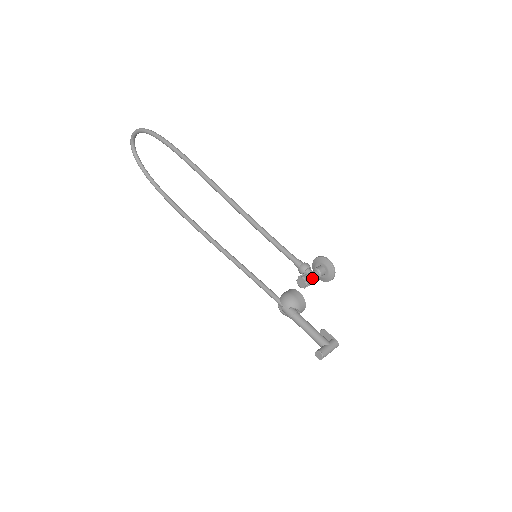
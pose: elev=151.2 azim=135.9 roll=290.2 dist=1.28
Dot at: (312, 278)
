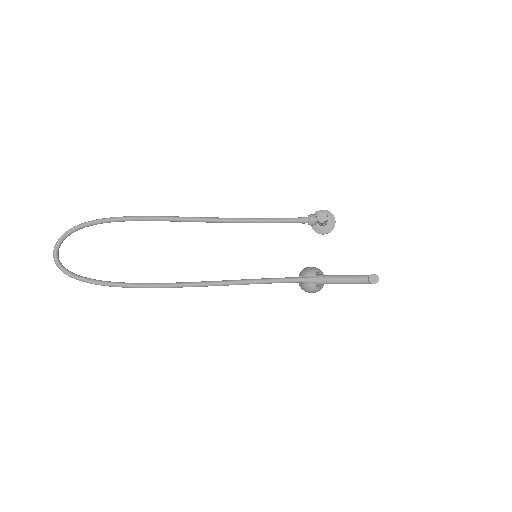
Dot at: occluded
